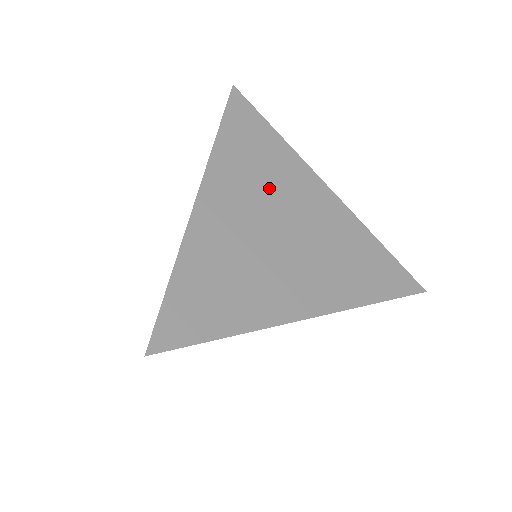
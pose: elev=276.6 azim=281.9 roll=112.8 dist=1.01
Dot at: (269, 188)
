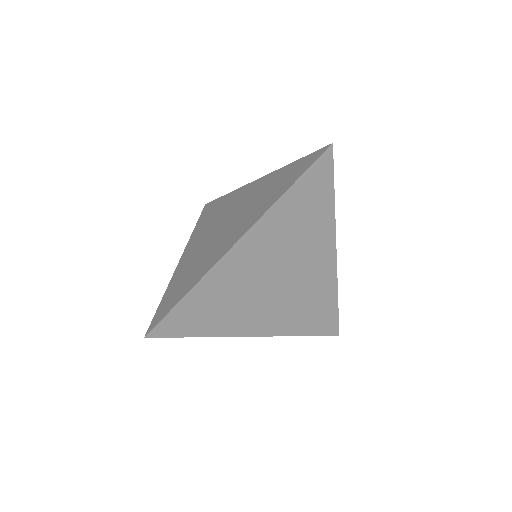
Dot at: (293, 245)
